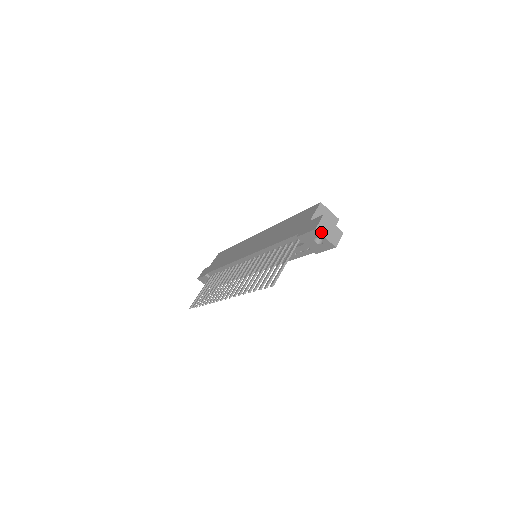
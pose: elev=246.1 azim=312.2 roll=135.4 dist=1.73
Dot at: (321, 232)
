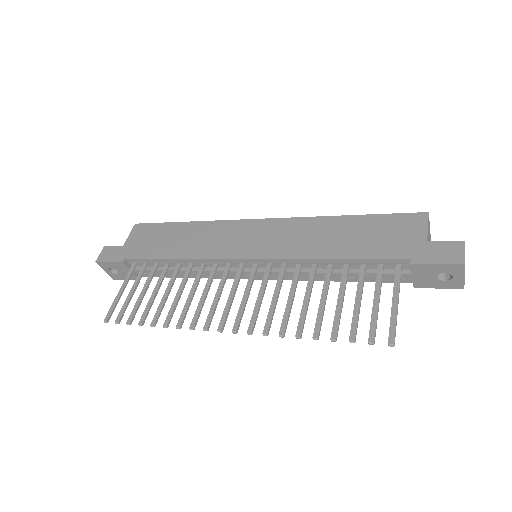
Dot at: (464, 268)
